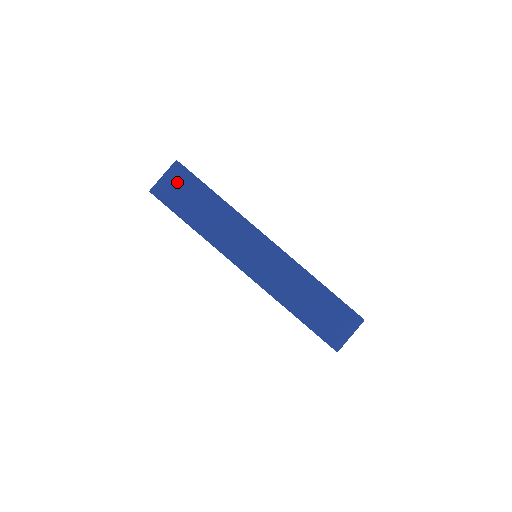
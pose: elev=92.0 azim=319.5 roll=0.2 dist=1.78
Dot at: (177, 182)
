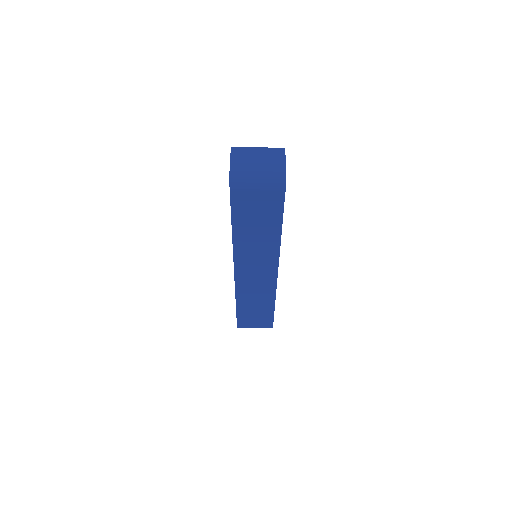
Dot at: (263, 196)
